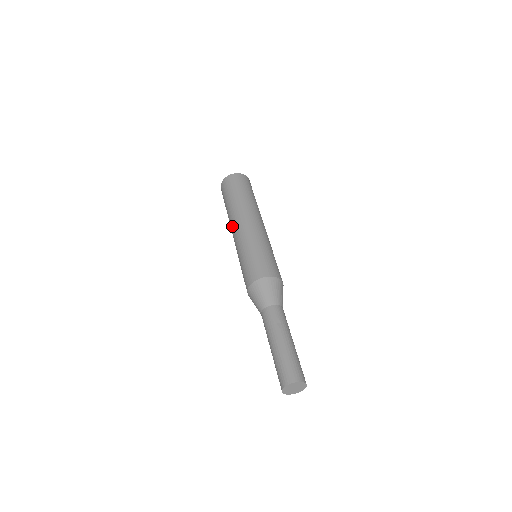
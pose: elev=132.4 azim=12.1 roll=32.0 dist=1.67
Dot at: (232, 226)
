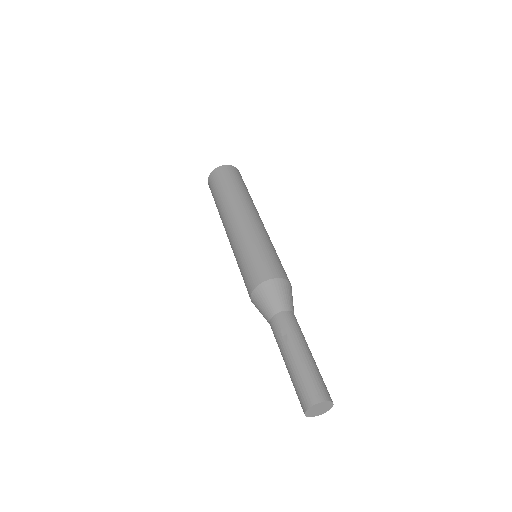
Dot at: occluded
